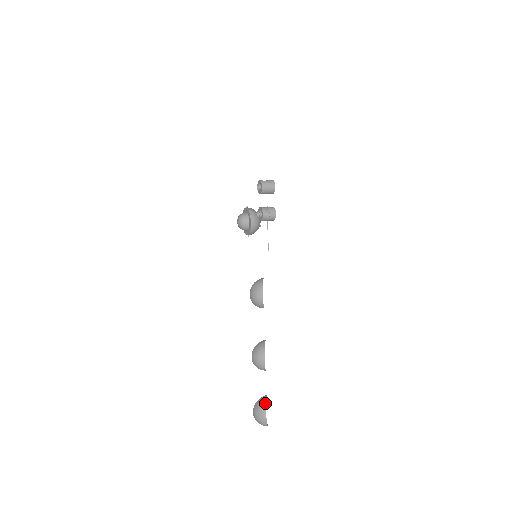
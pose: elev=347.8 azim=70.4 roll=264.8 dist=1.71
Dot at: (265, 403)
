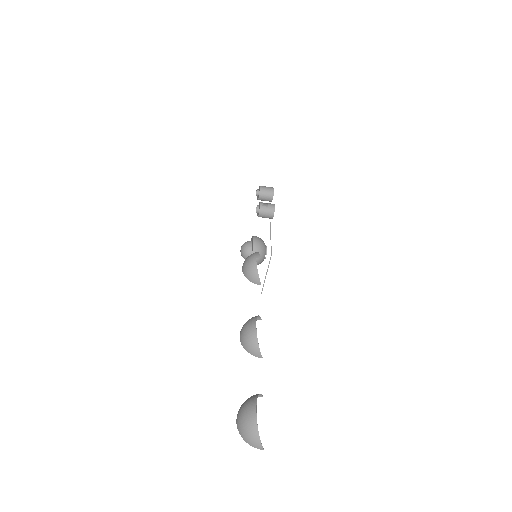
Dot at: (256, 394)
